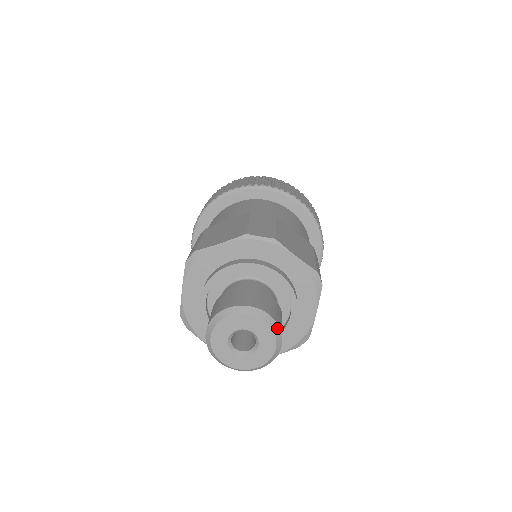
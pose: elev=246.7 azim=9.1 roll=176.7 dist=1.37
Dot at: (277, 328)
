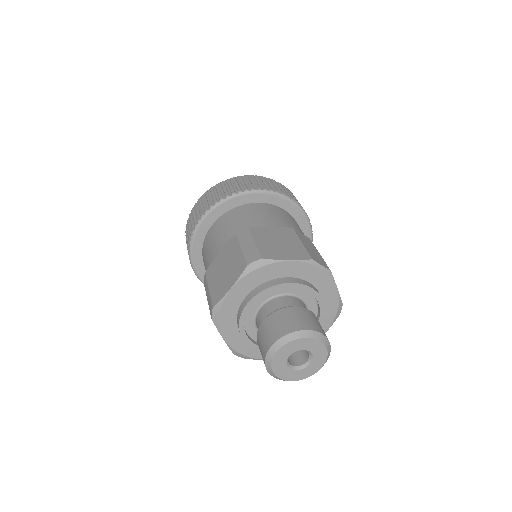
Dot at: (329, 354)
